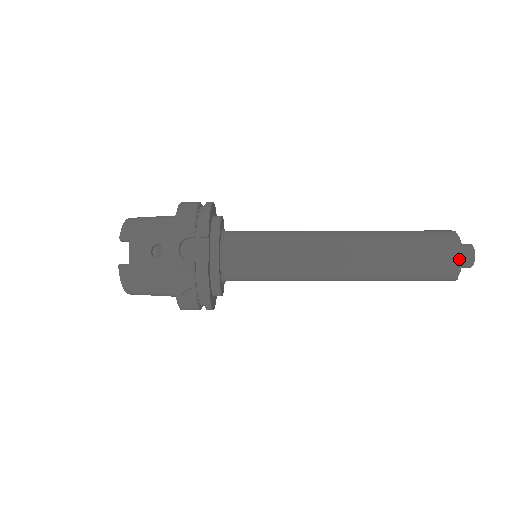
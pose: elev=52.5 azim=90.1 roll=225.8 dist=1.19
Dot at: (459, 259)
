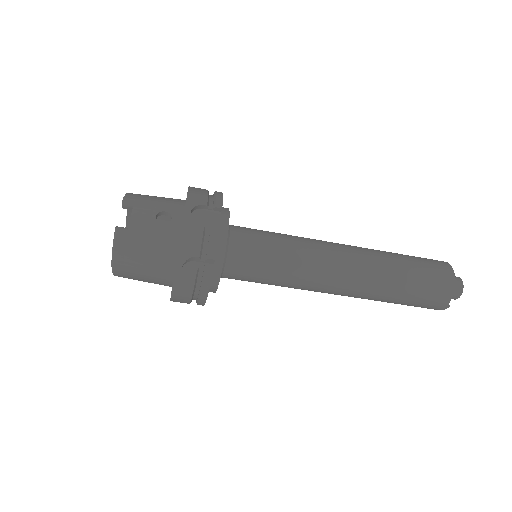
Dot at: (452, 280)
